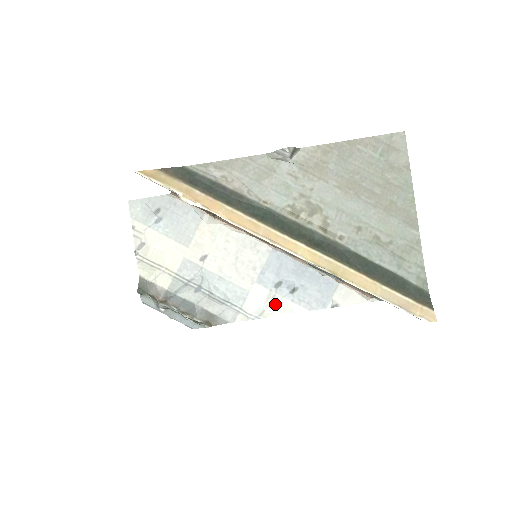
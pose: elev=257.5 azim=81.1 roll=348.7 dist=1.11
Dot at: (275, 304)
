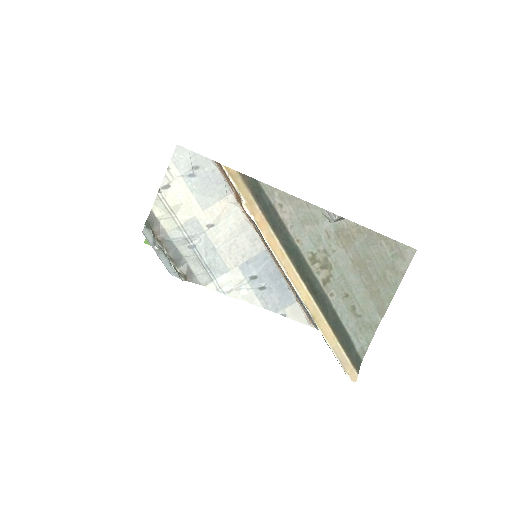
Dot at: (242, 290)
